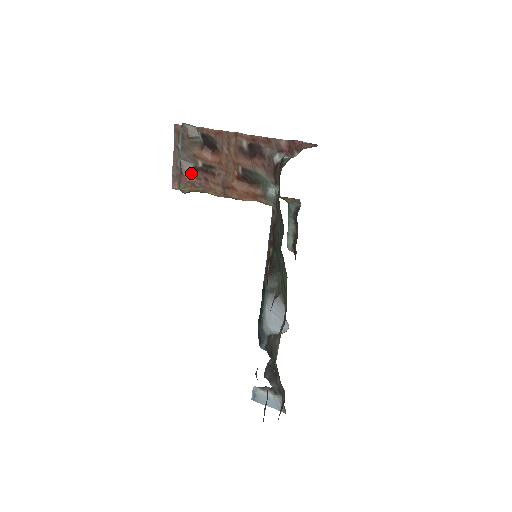
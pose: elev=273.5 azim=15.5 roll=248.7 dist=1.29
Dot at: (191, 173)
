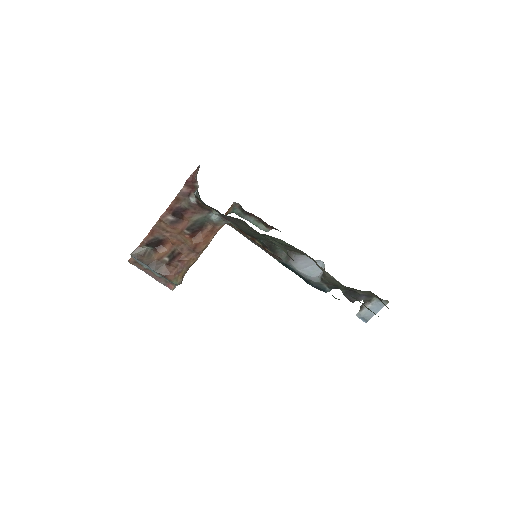
Dot at: (169, 270)
